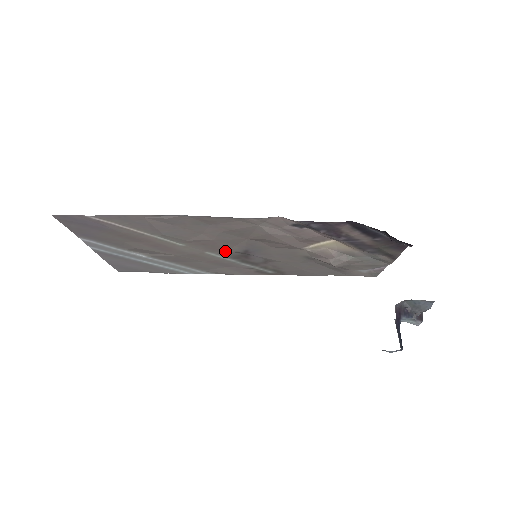
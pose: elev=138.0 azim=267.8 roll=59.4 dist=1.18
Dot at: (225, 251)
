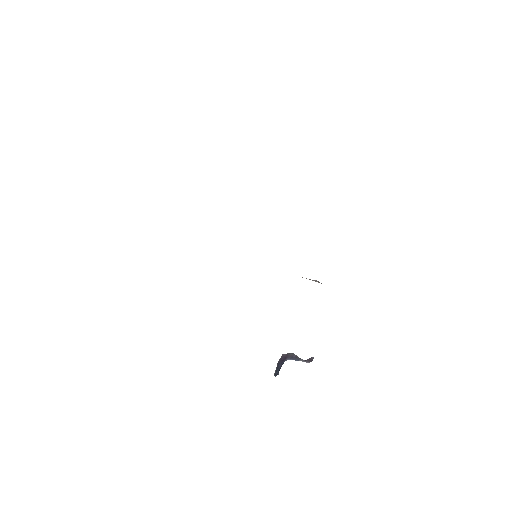
Dot at: occluded
